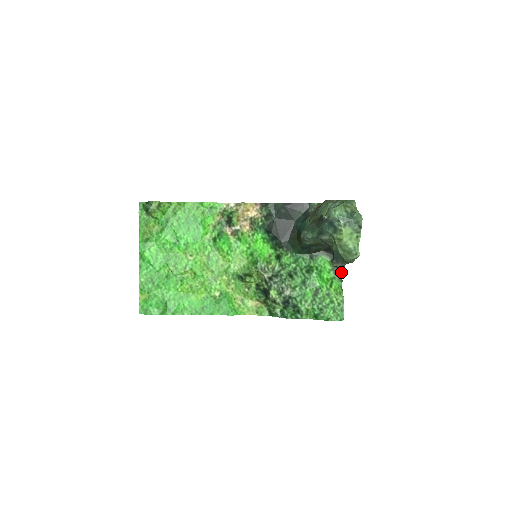
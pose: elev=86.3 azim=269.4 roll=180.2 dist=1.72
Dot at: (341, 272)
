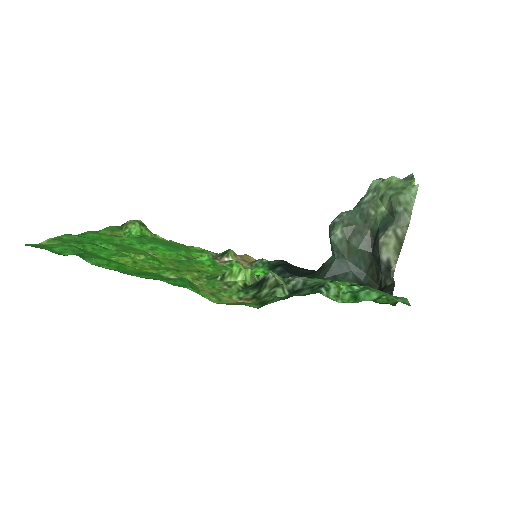
Dot at: occluded
